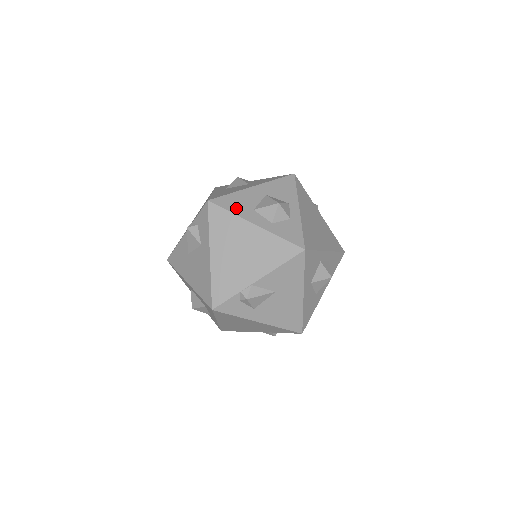
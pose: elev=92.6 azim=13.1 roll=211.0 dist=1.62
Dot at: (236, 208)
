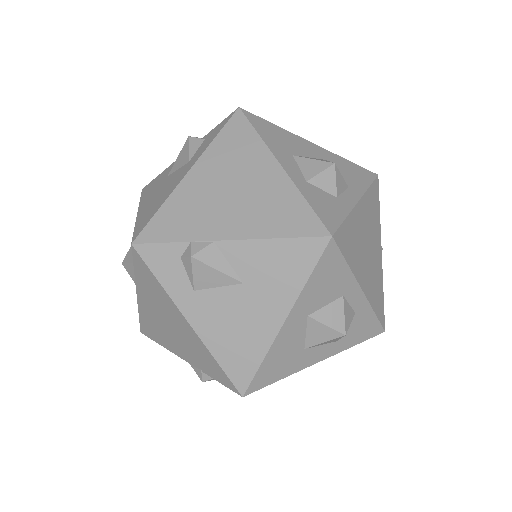
Dot at: (270, 137)
